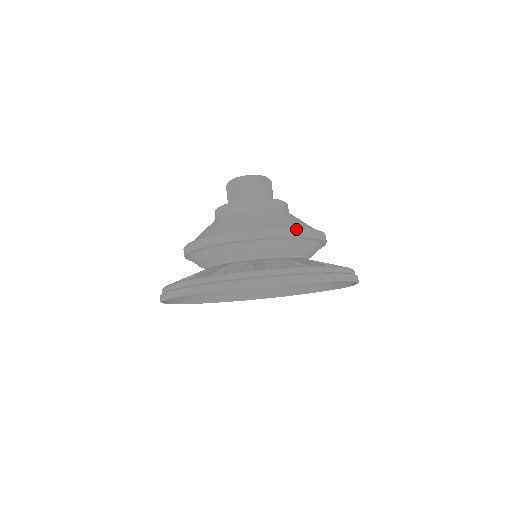
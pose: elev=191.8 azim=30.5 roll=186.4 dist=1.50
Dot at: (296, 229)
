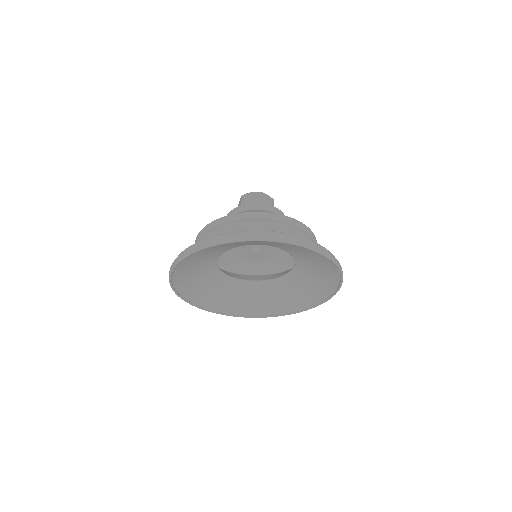
Dot at: (271, 214)
